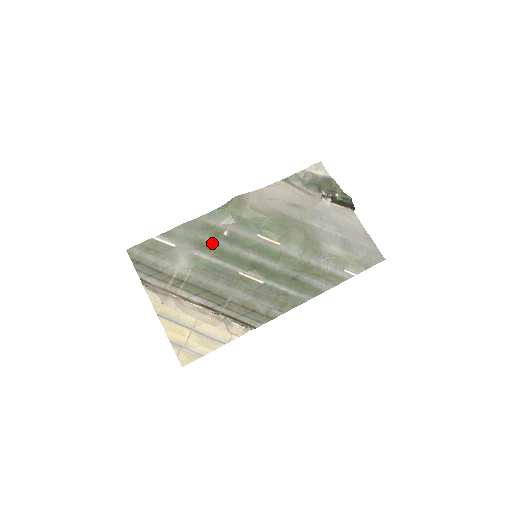
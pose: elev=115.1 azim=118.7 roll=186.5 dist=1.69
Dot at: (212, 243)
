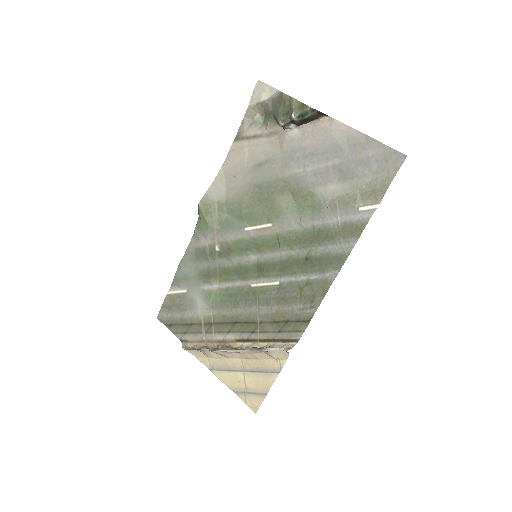
Dot at: (212, 267)
